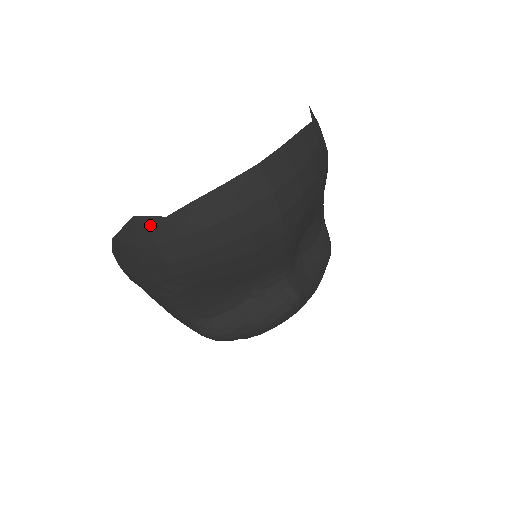
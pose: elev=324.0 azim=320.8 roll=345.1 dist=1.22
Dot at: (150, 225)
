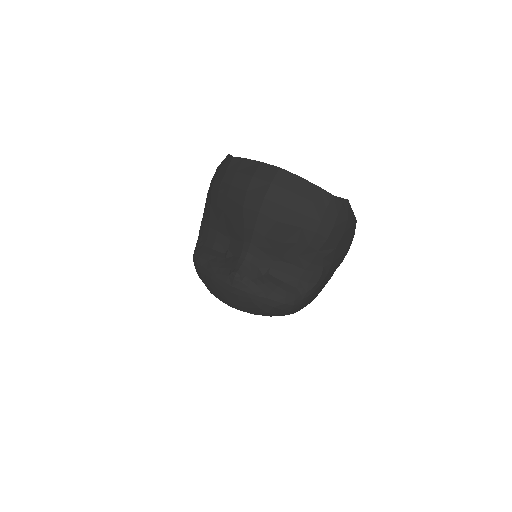
Dot at: (227, 158)
